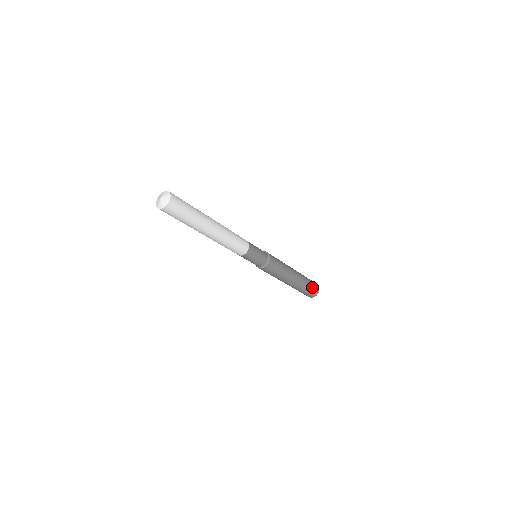
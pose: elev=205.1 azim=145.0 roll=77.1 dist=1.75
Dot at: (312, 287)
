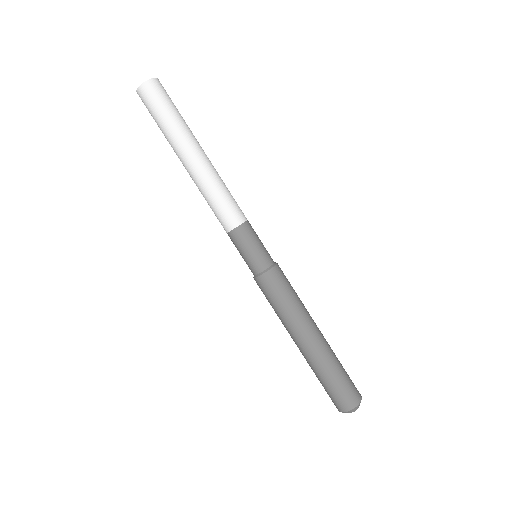
Dot at: occluded
